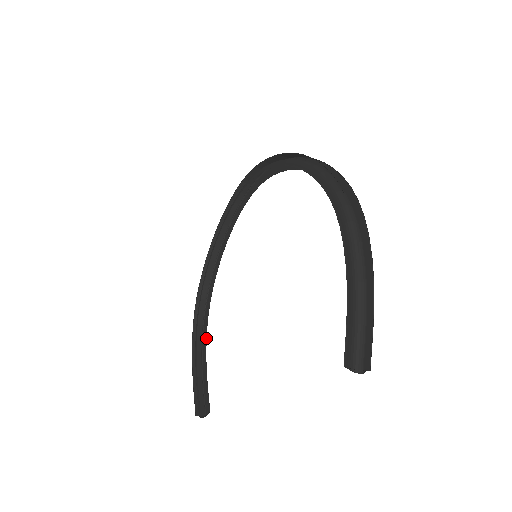
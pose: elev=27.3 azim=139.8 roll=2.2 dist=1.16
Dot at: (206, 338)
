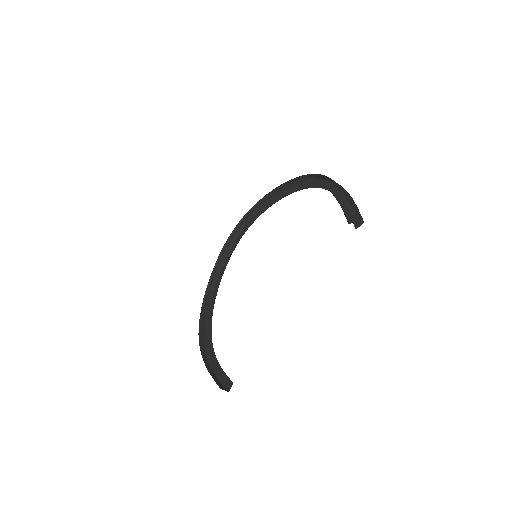
Dot at: (213, 349)
